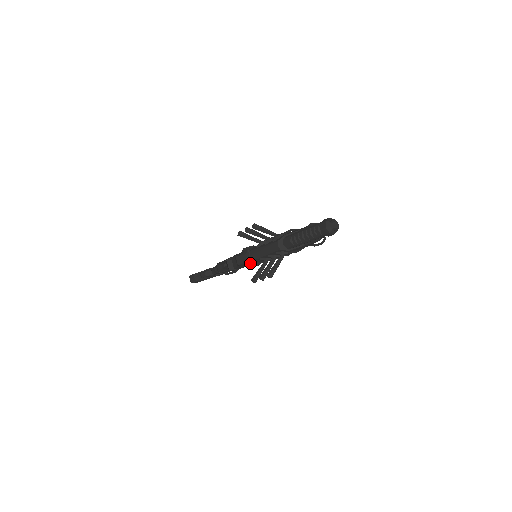
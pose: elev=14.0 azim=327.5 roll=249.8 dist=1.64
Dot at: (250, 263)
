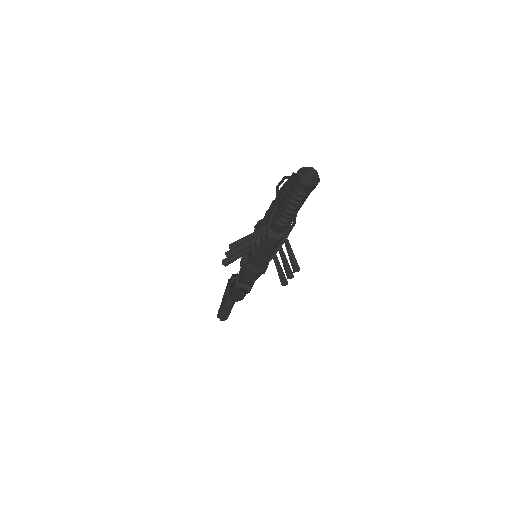
Dot at: (262, 272)
